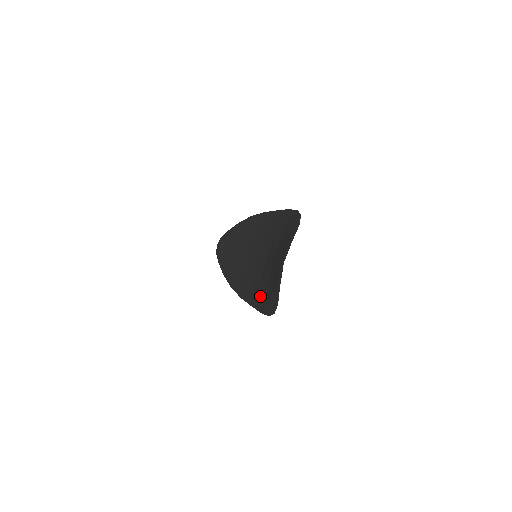
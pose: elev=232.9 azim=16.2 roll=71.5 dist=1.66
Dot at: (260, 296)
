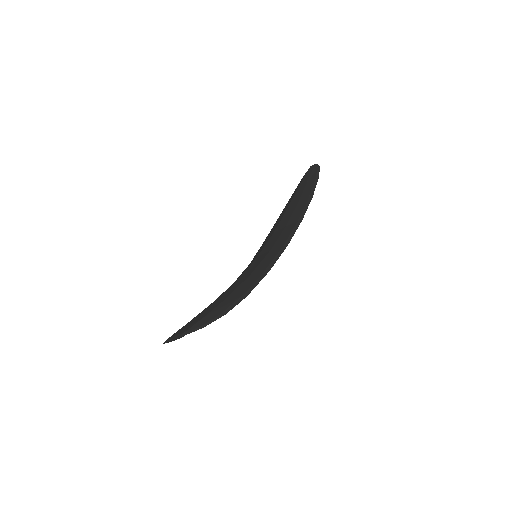
Dot at: occluded
